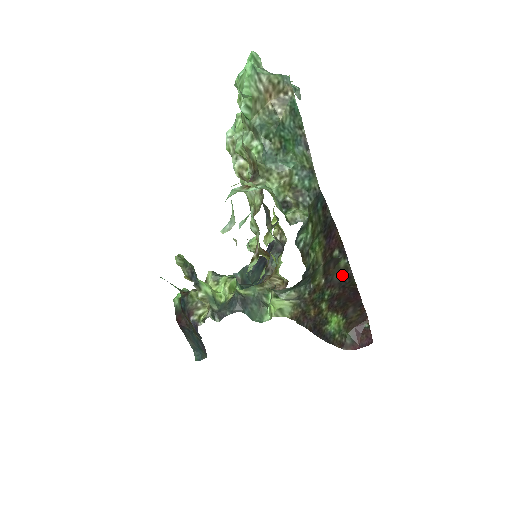
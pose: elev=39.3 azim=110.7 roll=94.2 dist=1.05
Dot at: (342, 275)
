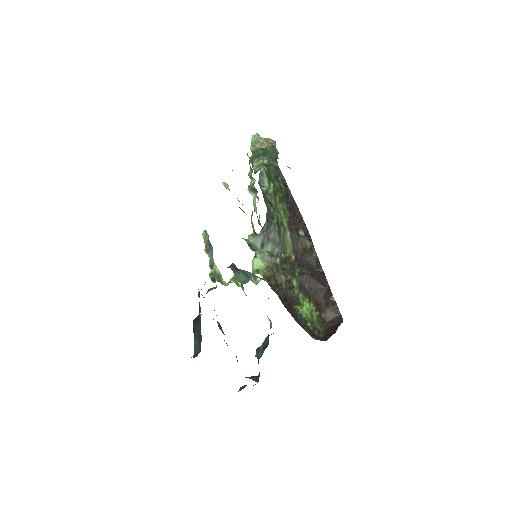
Dot at: (309, 256)
